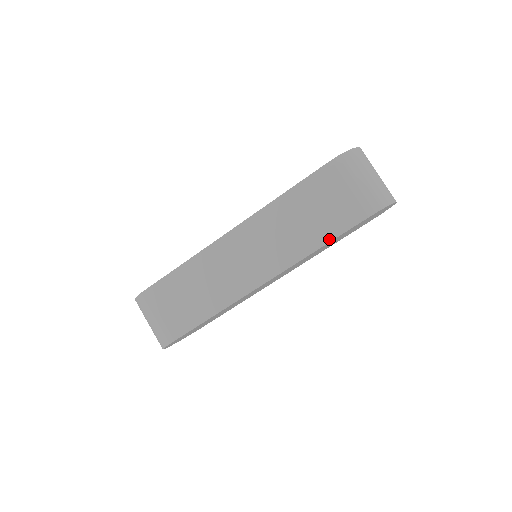
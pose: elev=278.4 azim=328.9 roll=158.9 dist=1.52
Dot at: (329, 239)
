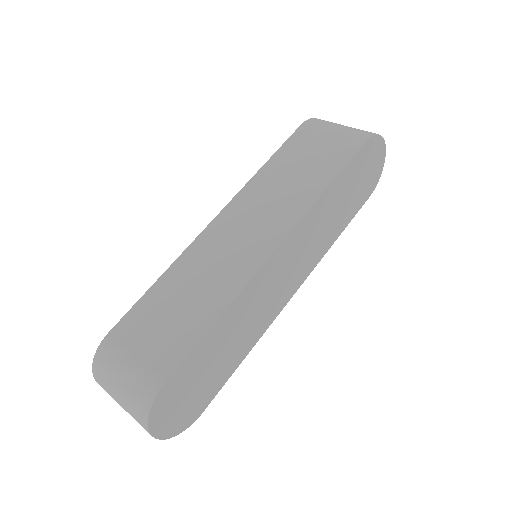
Dot at: (335, 173)
